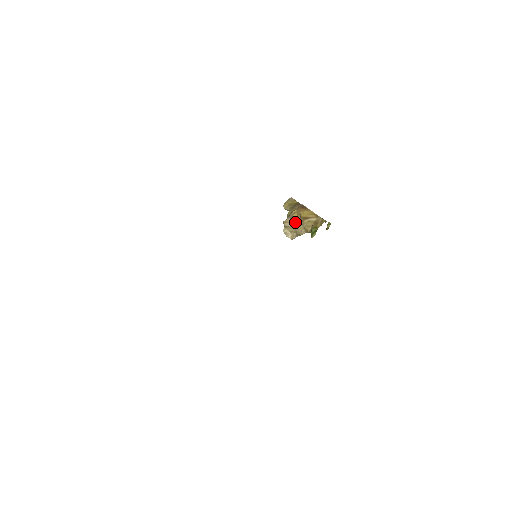
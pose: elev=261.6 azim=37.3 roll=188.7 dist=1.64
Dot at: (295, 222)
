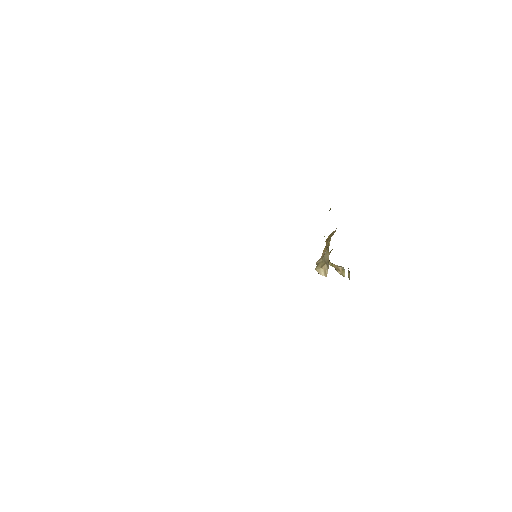
Dot at: (324, 254)
